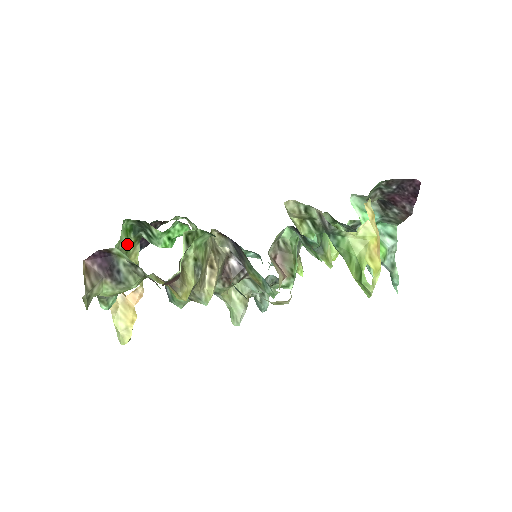
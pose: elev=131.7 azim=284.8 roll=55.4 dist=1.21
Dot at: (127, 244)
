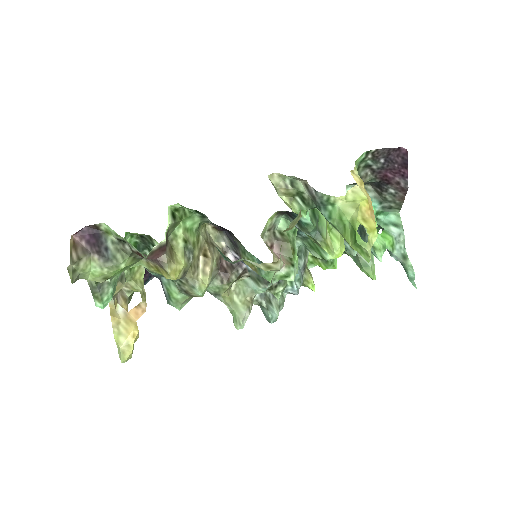
Dot at: occluded
